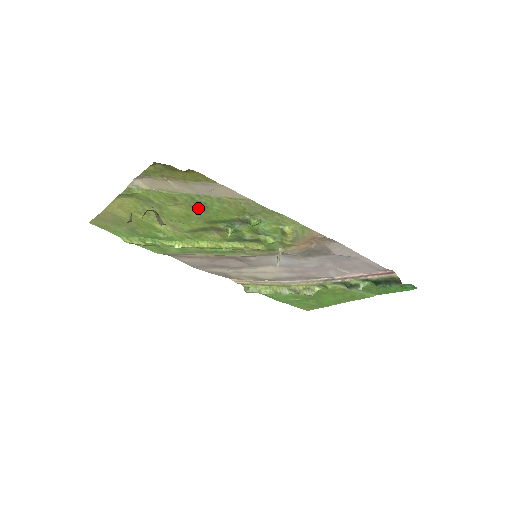
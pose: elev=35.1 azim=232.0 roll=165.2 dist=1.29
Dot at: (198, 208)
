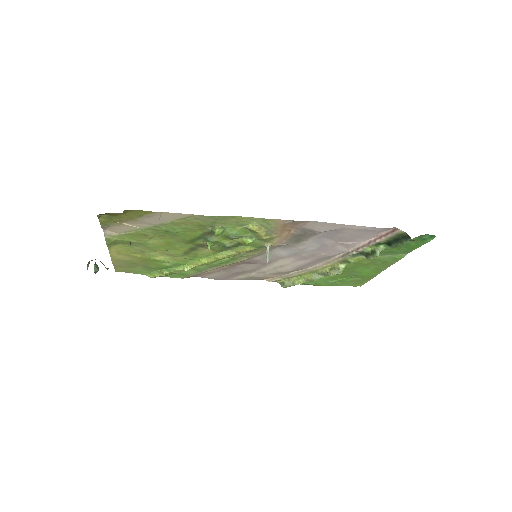
Dot at: (168, 235)
